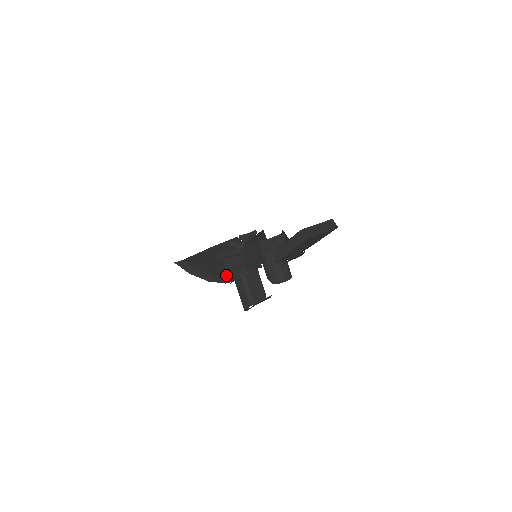
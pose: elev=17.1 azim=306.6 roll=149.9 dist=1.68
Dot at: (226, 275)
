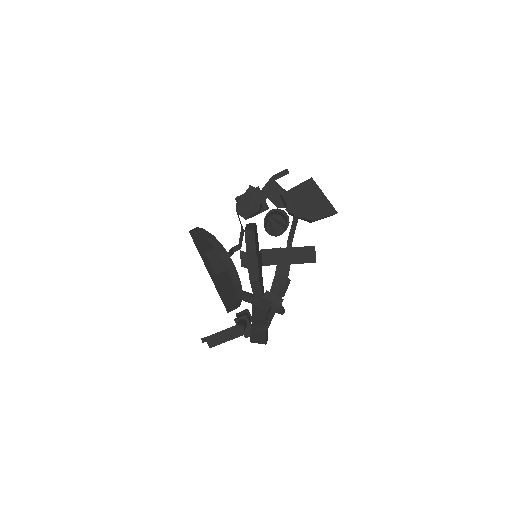
Dot at: (236, 197)
